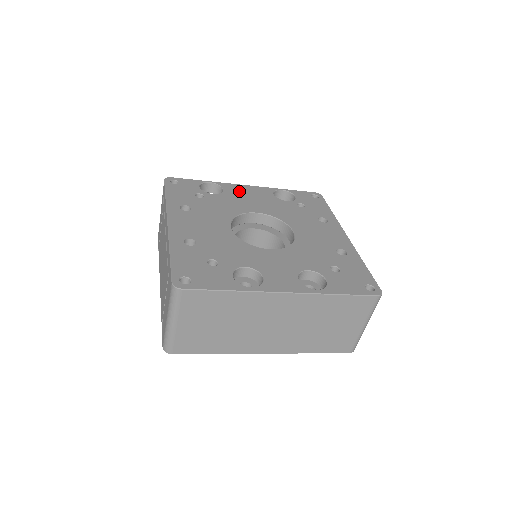
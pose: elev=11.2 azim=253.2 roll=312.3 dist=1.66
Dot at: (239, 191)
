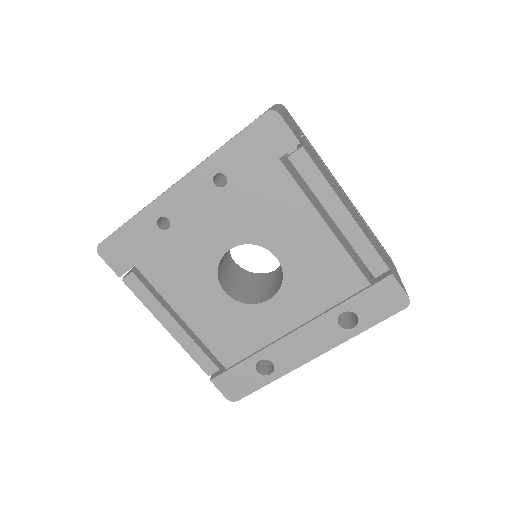
Dot at: occluded
